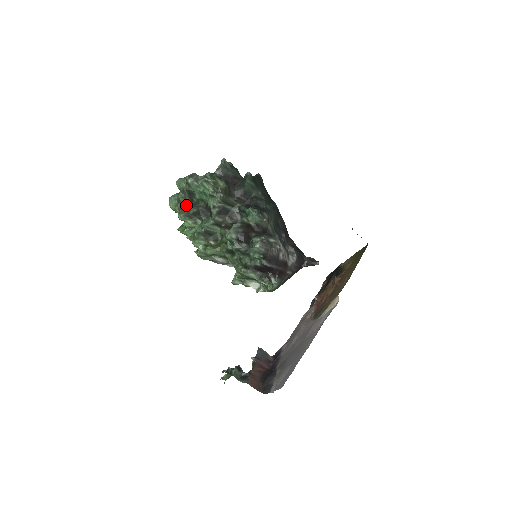
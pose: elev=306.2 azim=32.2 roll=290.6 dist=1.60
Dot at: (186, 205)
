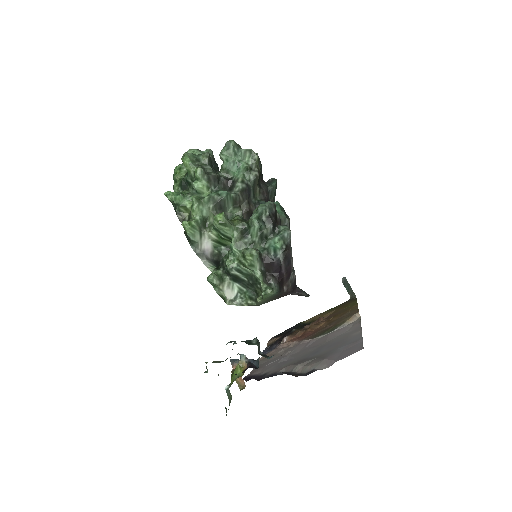
Dot at: (208, 166)
